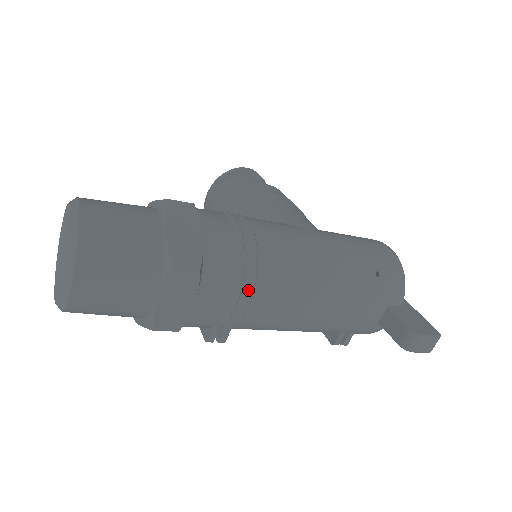
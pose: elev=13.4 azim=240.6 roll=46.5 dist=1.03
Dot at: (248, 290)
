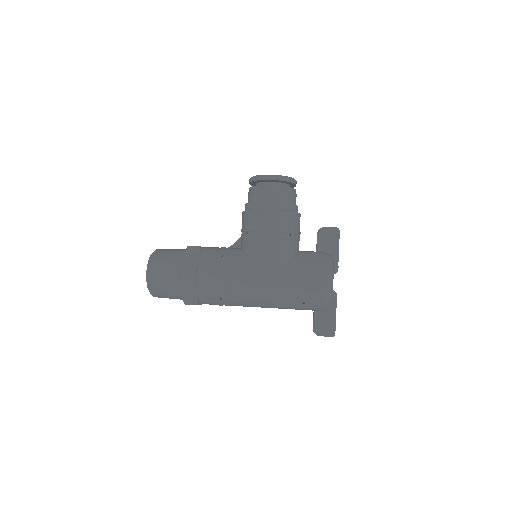
Dot at: occluded
